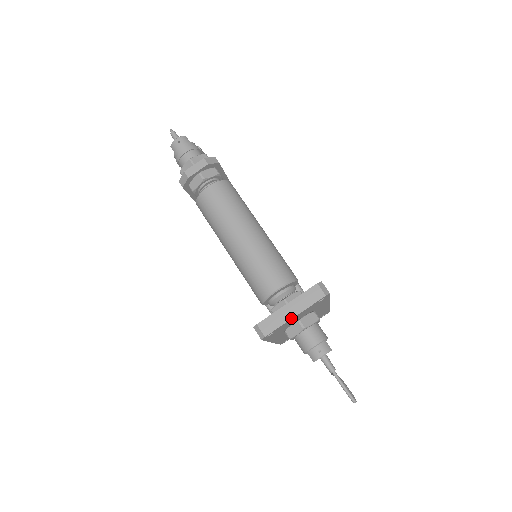
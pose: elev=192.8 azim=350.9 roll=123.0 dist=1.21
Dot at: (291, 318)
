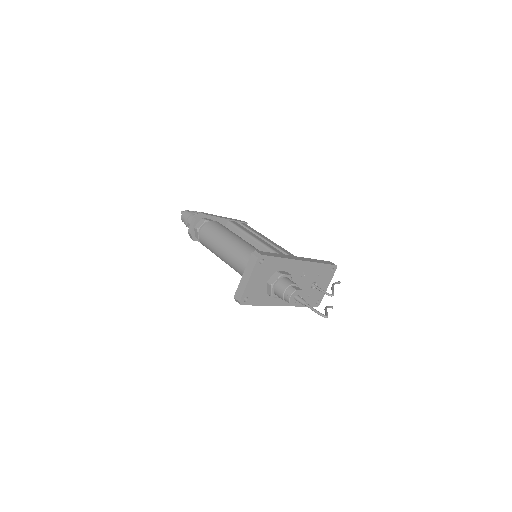
Dot at: (247, 283)
